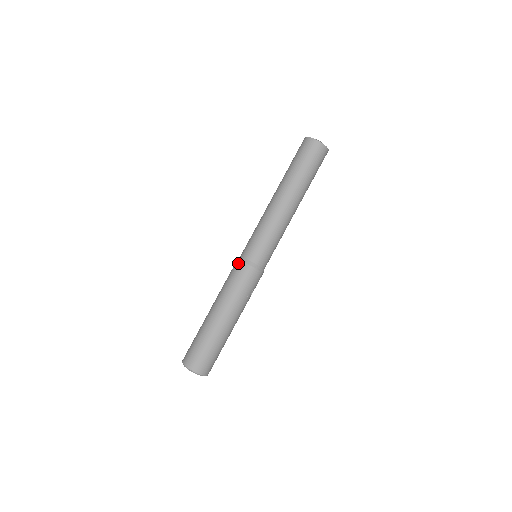
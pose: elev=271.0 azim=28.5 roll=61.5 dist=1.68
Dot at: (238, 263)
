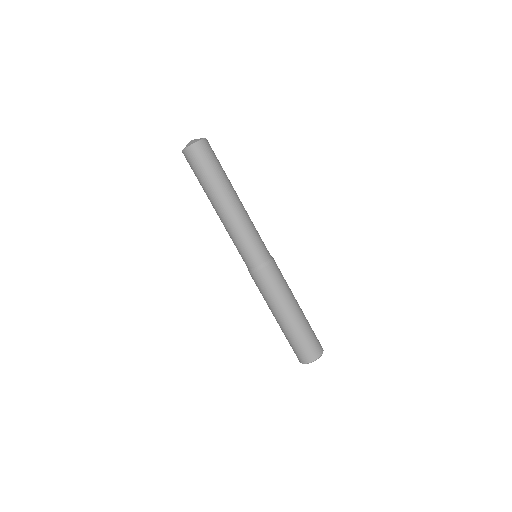
Dot at: occluded
